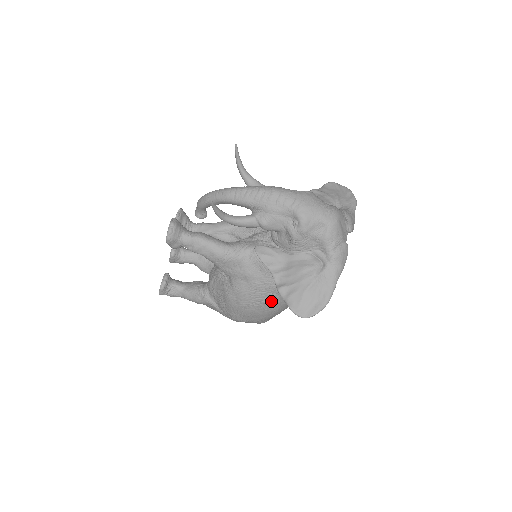
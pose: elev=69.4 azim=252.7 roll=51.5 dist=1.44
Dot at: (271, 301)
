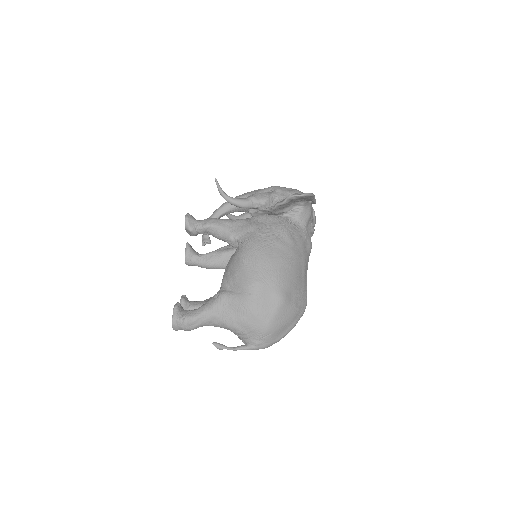
Dot at: (278, 242)
